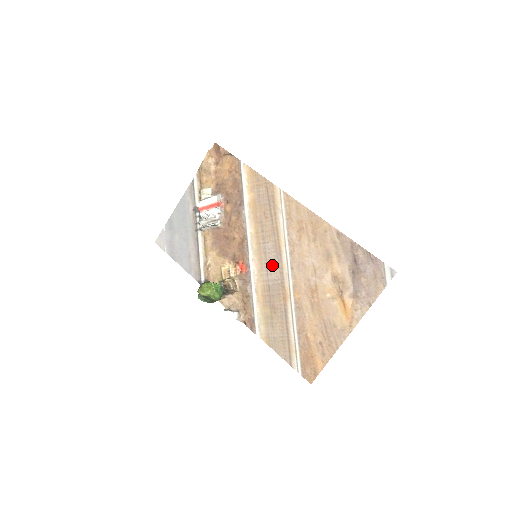
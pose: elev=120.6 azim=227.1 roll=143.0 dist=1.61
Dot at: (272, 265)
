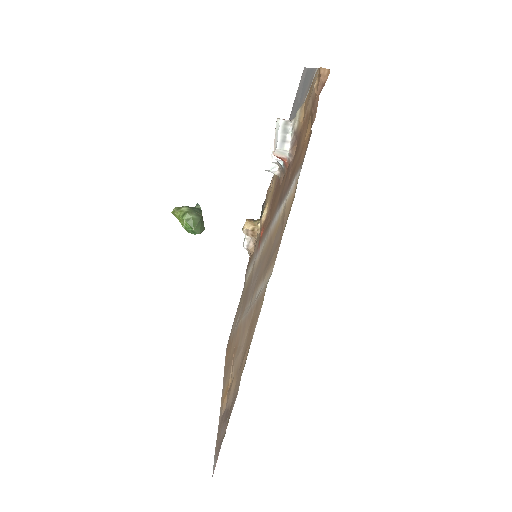
Dot at: (253, 284)
